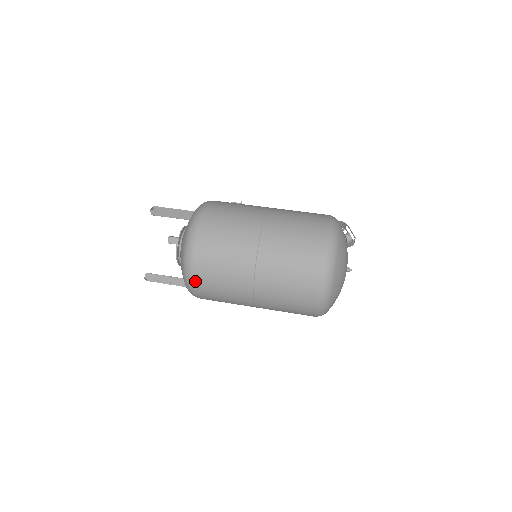
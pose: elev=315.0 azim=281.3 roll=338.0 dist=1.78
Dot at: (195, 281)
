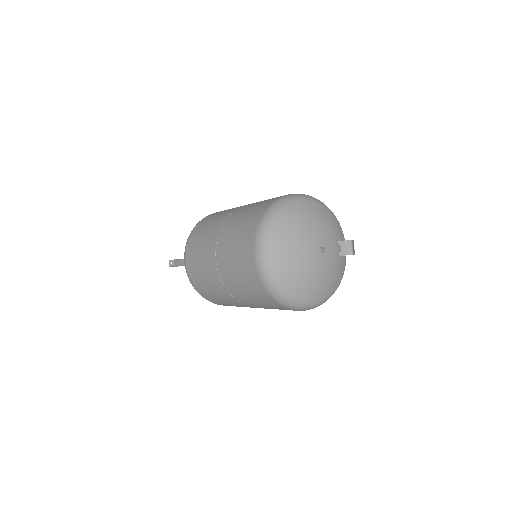
Dot at: (190, 237)
